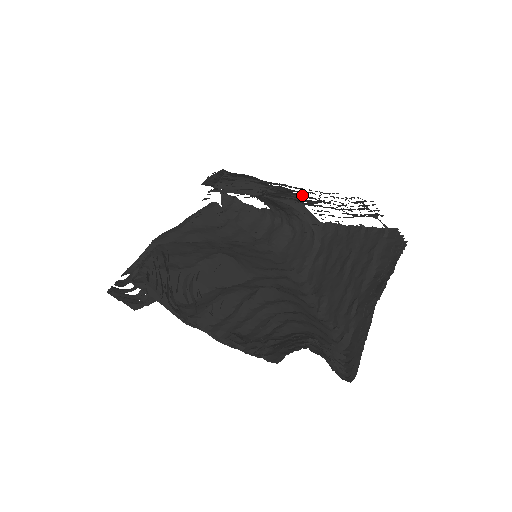
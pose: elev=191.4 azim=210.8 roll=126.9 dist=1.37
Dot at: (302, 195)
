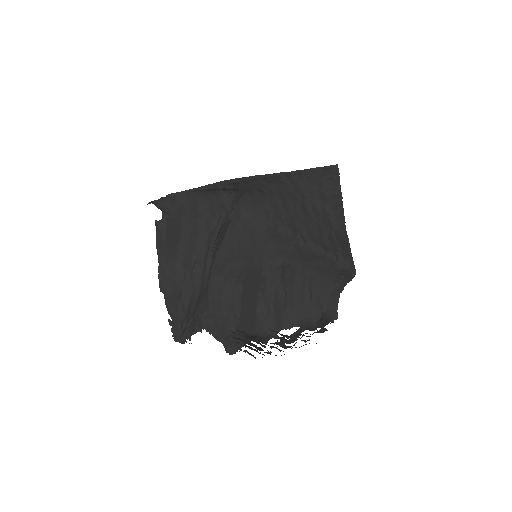
Dot at: occluded
